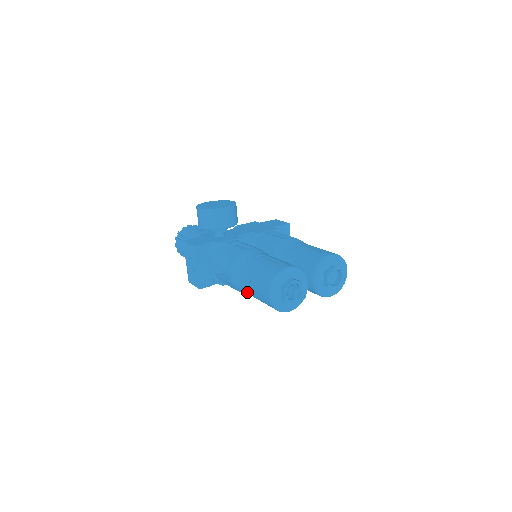
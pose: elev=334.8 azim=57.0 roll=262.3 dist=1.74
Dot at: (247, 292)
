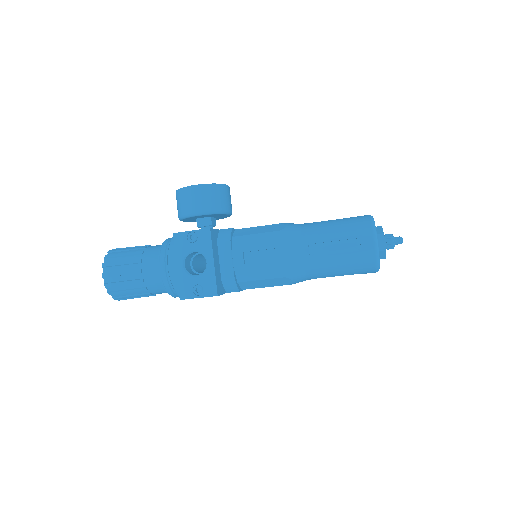
Dot at: (314, 265)
